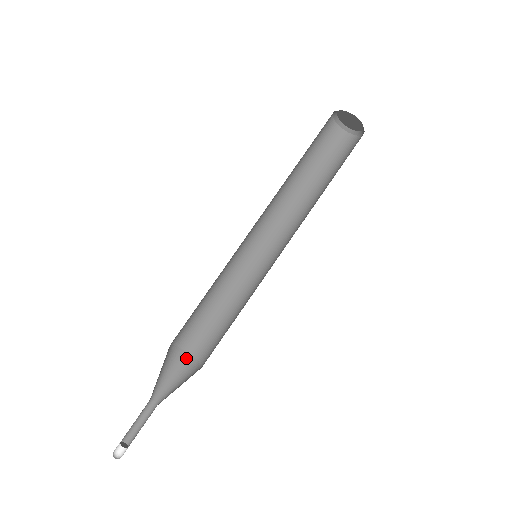
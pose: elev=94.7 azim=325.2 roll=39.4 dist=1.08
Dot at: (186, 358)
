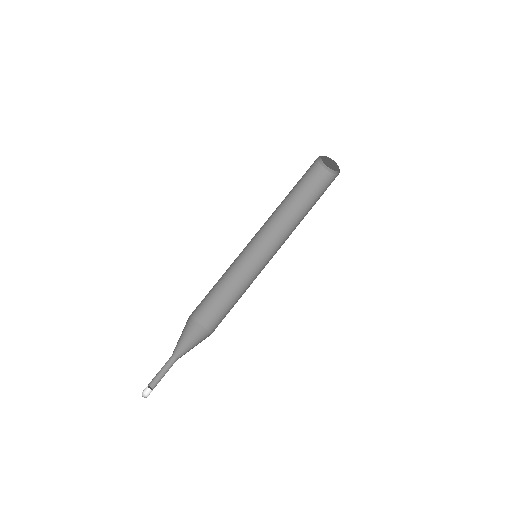
Dot at: (194, 324)
